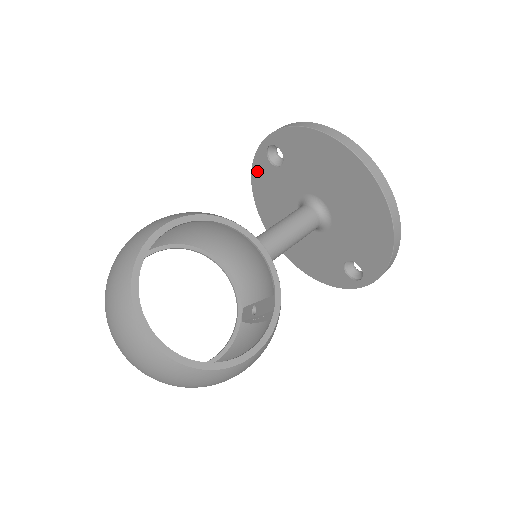
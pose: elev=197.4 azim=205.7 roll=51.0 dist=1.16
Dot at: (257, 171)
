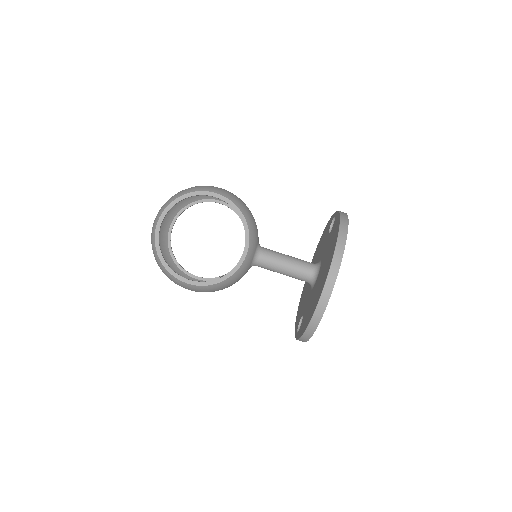
Dot at: occluded
